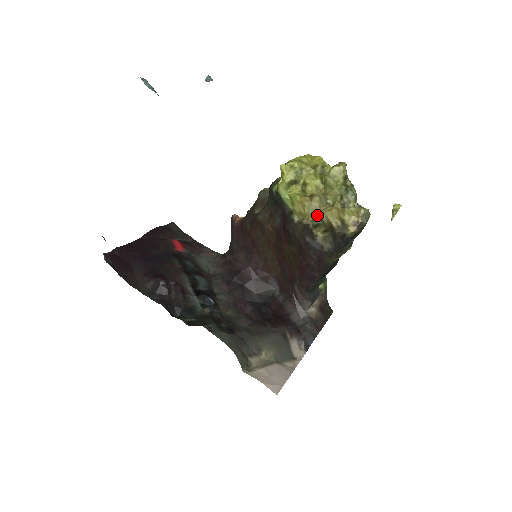
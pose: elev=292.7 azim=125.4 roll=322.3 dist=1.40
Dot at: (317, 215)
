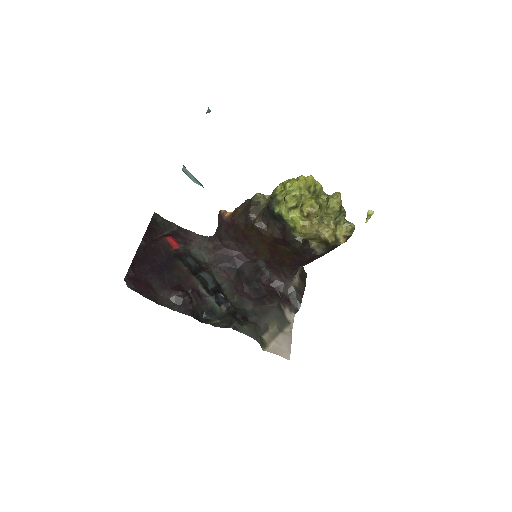
Dot at: (316, 234)
